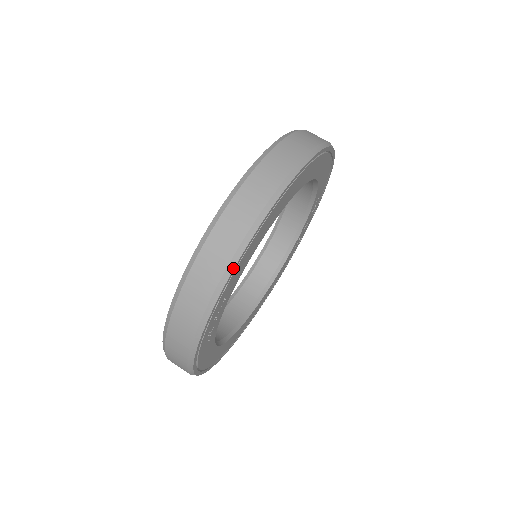
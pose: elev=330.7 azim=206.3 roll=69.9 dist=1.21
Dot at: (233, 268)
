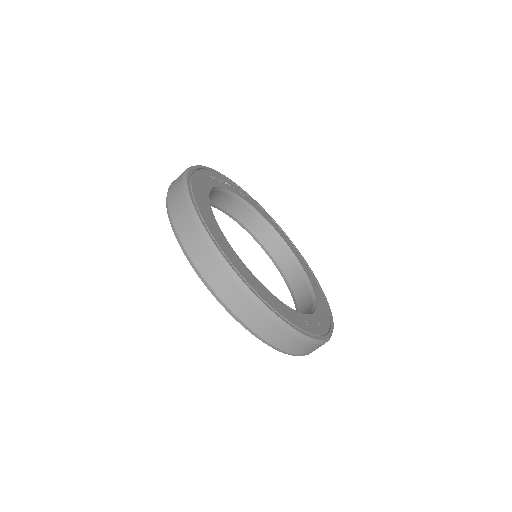
Dot at: (287, 324)
